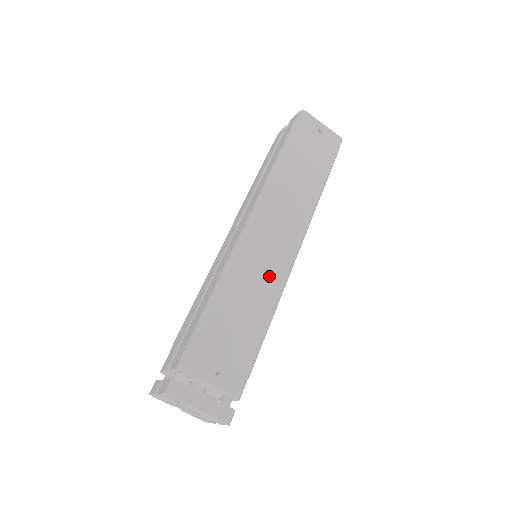
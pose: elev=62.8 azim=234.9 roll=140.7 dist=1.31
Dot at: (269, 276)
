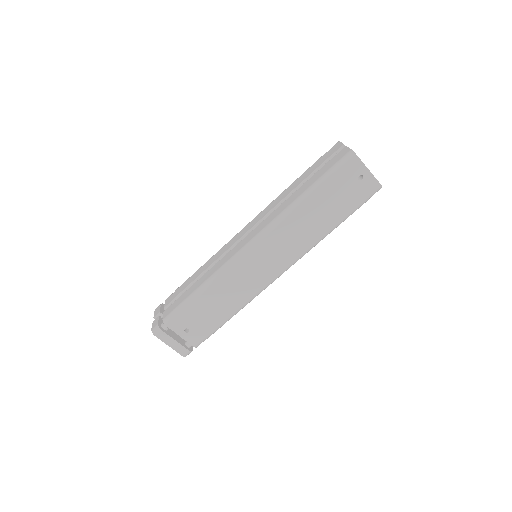
Dot at: (248, 286)
